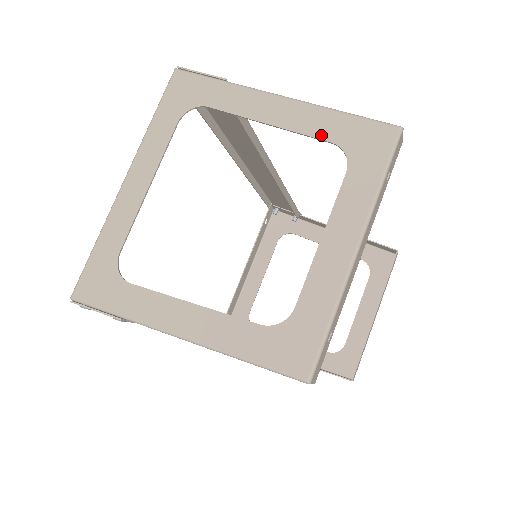
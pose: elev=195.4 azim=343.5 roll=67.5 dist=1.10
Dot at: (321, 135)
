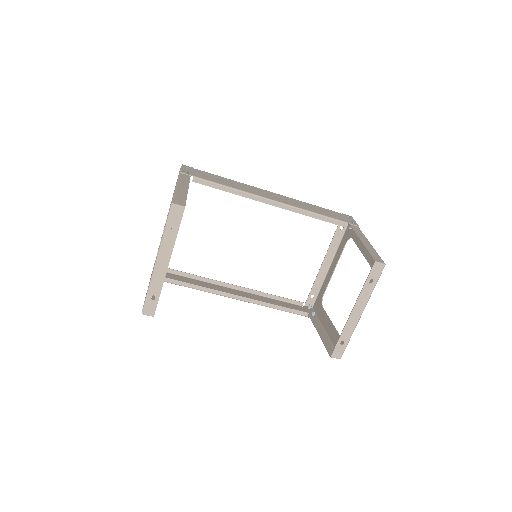
Dot at: occluded
